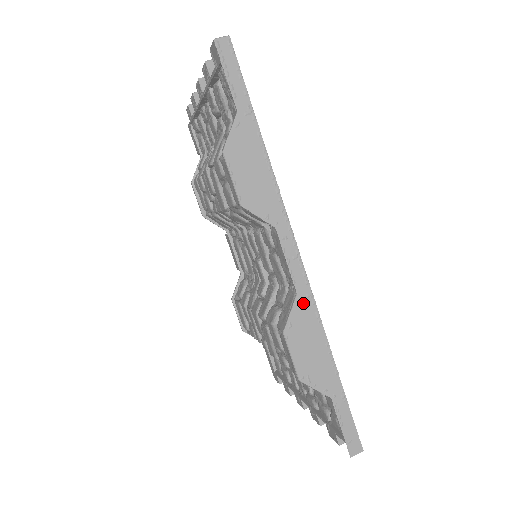
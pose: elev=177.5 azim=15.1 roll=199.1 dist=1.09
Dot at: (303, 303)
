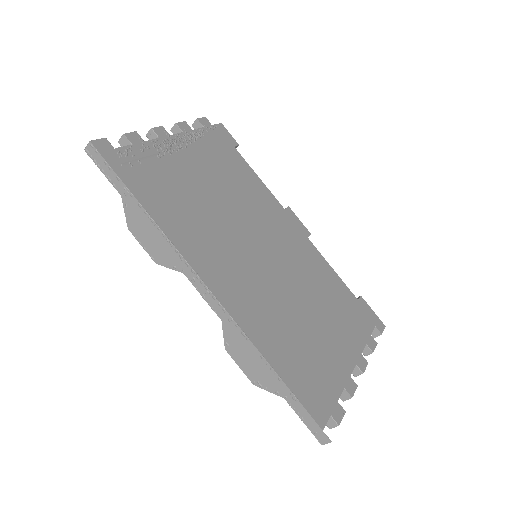
Dot at: (229, 327)
